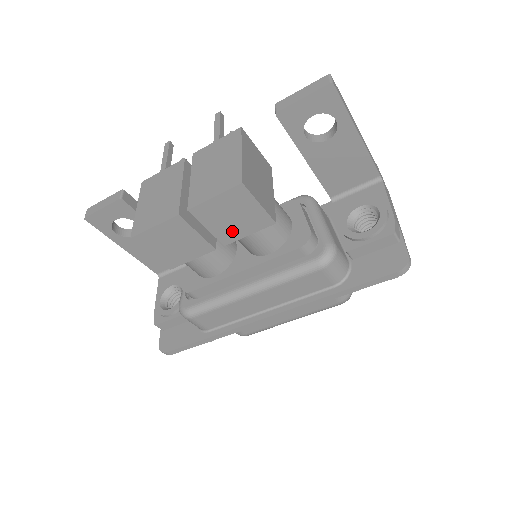
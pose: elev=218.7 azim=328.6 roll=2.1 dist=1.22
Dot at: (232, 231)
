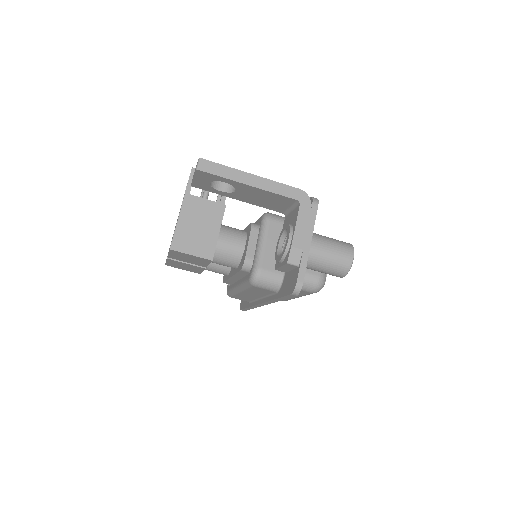
Dot at: (199, 263)
